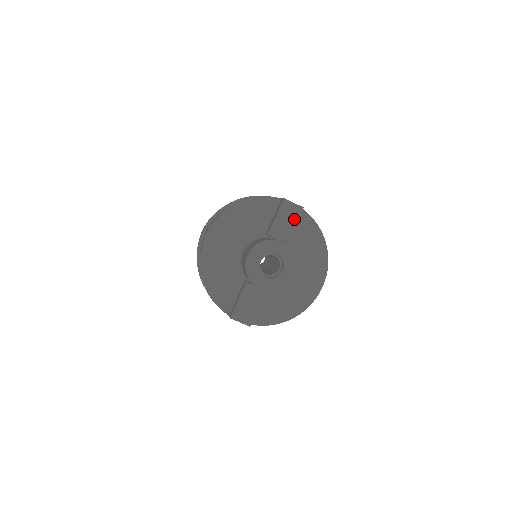
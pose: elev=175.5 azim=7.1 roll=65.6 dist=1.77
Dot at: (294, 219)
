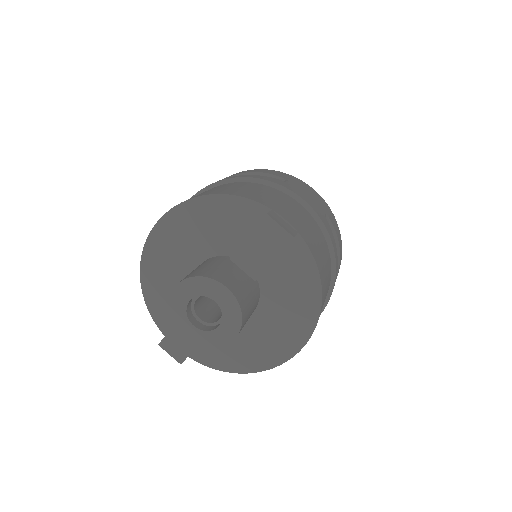
Dot at: (274, 250)
